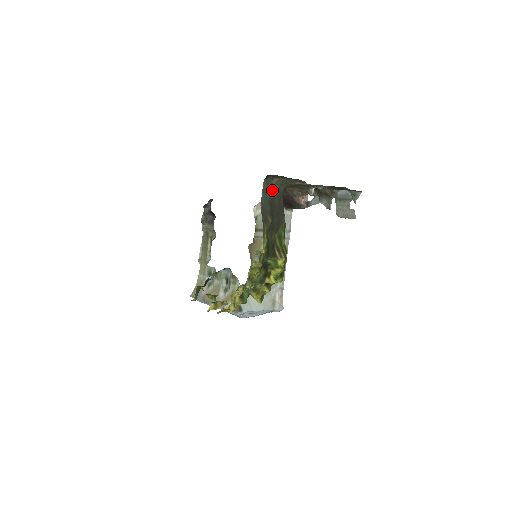
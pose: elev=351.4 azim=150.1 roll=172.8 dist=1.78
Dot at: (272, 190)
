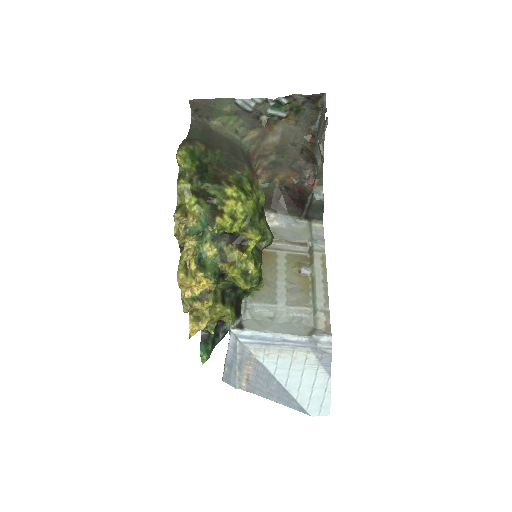
Dot at: (211, 132)
